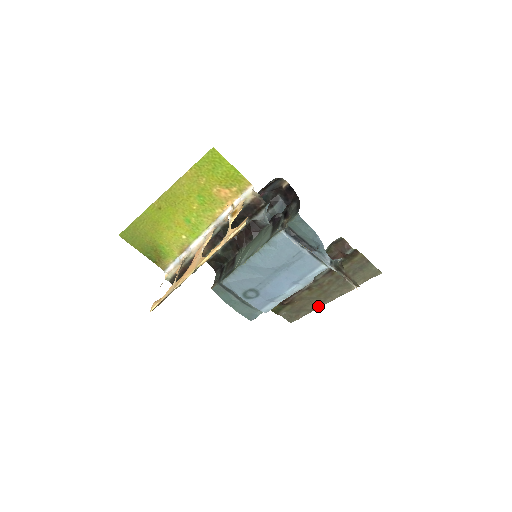
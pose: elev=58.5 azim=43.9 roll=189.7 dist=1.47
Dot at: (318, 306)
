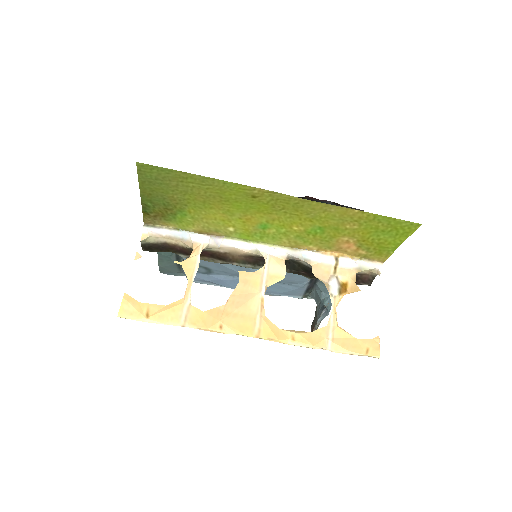
Dot at: occluded
